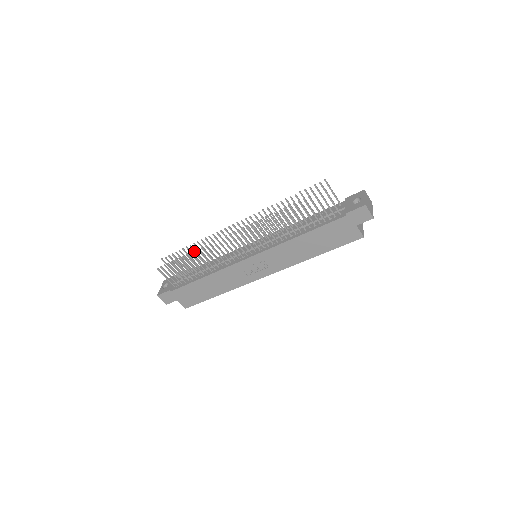
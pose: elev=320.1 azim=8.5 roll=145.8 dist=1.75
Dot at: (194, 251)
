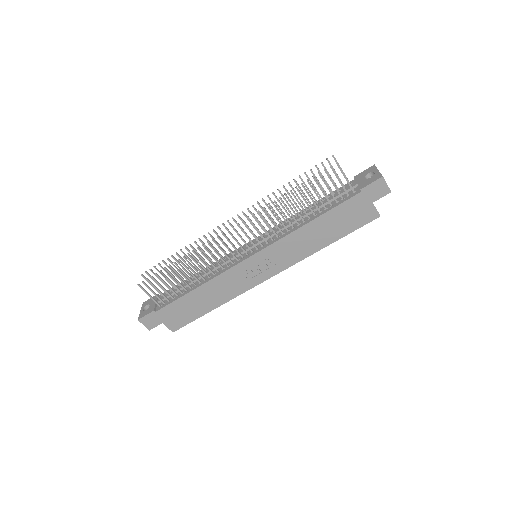
Dot at: (184, 256)
